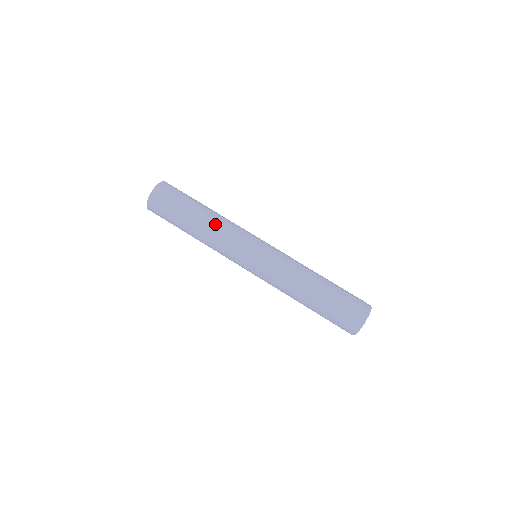
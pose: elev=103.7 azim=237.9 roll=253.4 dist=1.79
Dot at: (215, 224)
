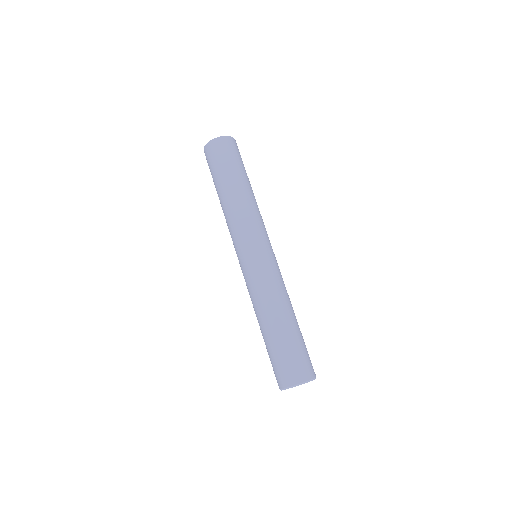
Dot at: (256, 202)
